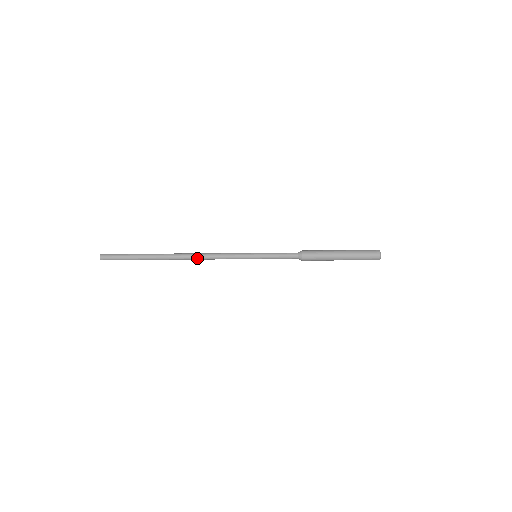
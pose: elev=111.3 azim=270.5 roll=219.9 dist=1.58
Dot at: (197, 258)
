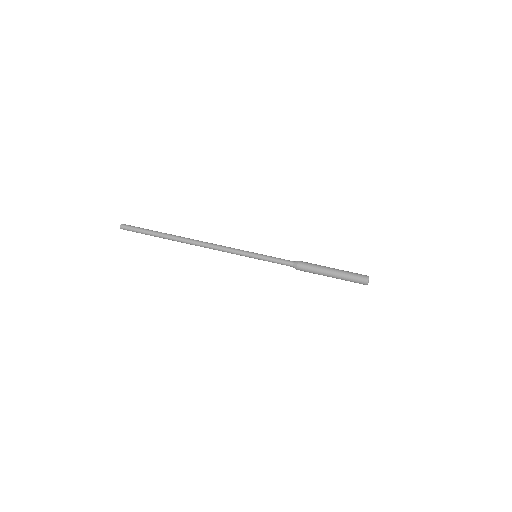
Dot at: (204, 247)
